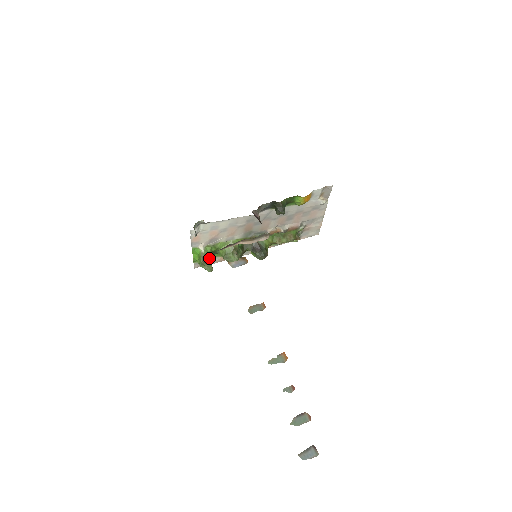
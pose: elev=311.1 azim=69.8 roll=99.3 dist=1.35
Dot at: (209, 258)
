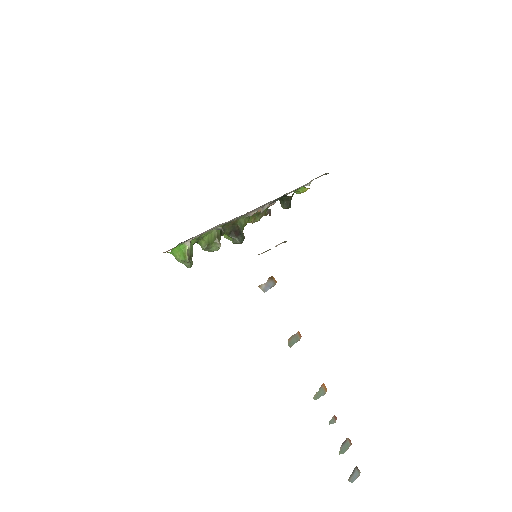
Dot at: (192, 253)
